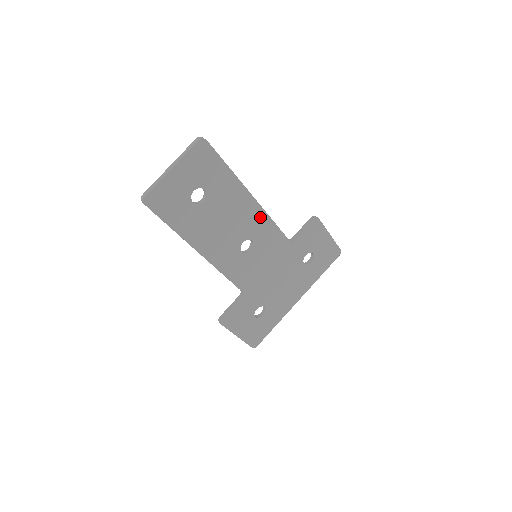
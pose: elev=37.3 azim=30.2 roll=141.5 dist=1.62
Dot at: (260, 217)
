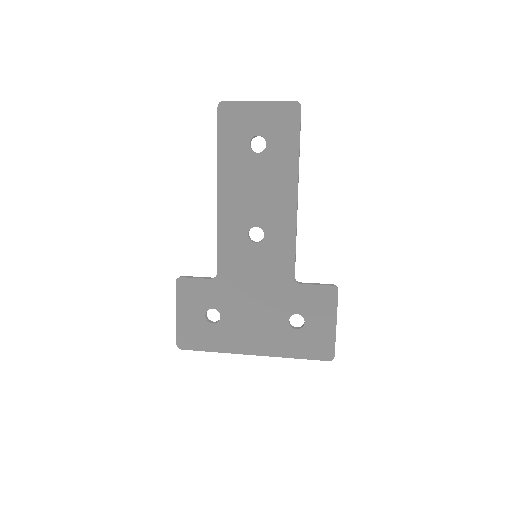
Dot at: (288, 221)
